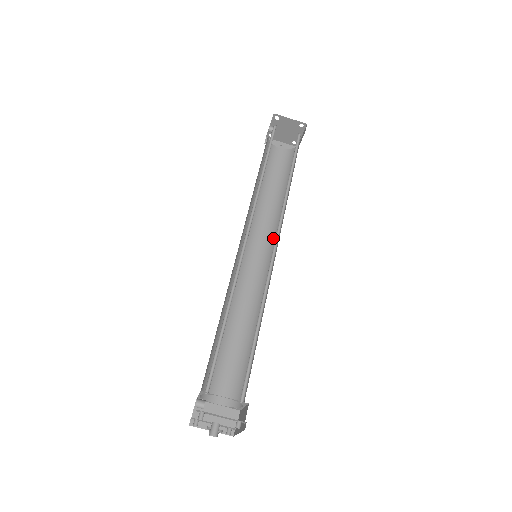
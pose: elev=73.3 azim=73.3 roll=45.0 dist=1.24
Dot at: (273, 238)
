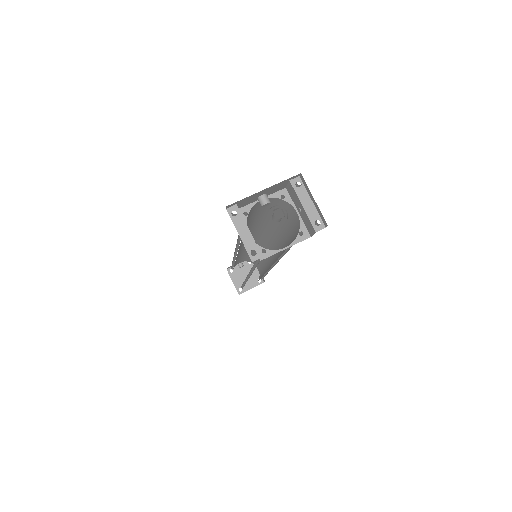
Dot at: occluded
